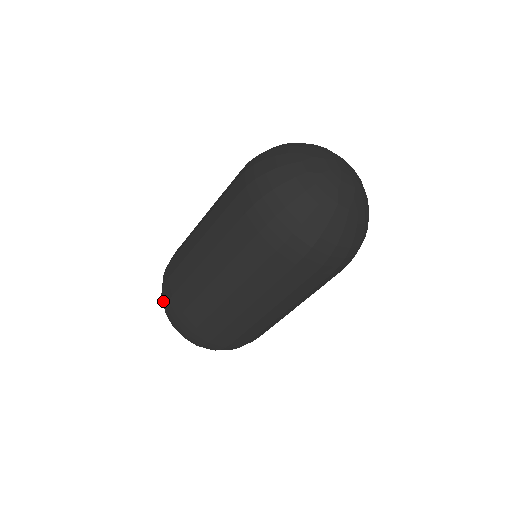
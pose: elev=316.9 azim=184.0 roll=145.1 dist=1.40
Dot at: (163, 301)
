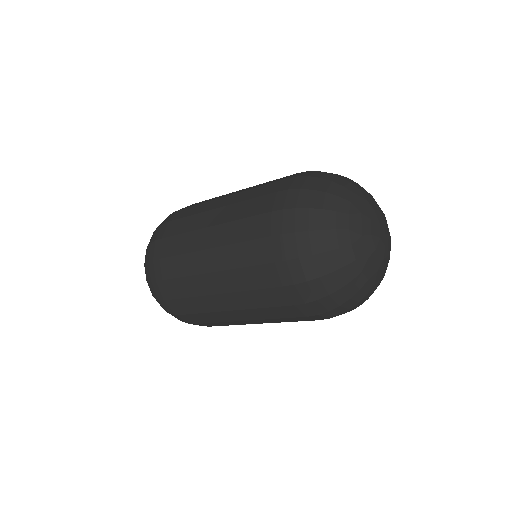
Dot at: (147, 254)
